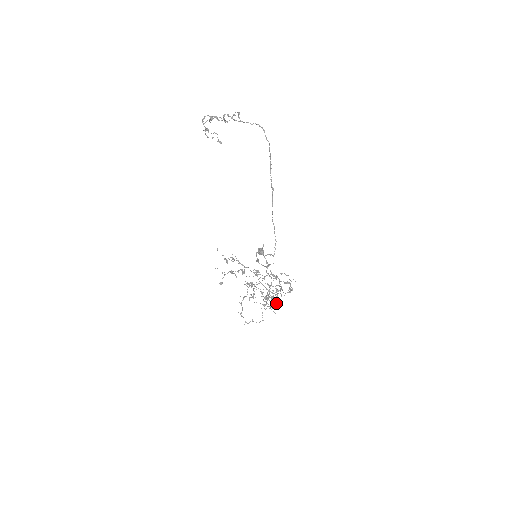
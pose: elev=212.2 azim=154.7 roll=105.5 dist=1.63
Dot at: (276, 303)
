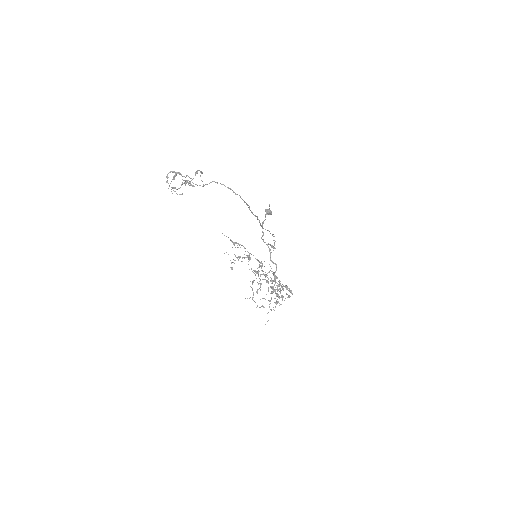
Dot at: occluded
